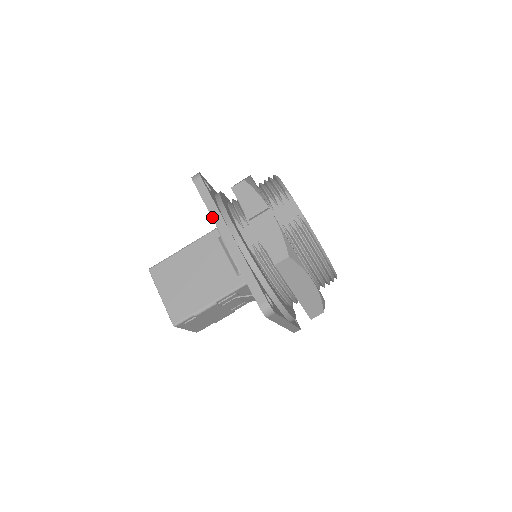
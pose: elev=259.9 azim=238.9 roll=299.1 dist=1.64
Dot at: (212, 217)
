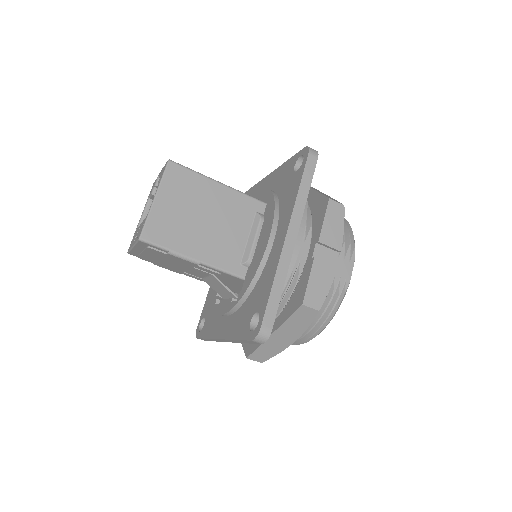
Dot at: (295, 203)
